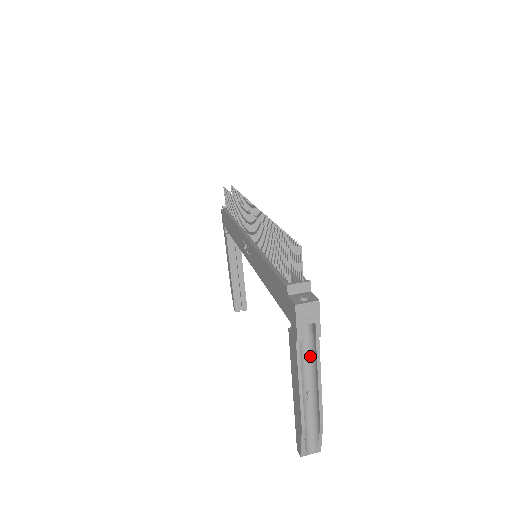
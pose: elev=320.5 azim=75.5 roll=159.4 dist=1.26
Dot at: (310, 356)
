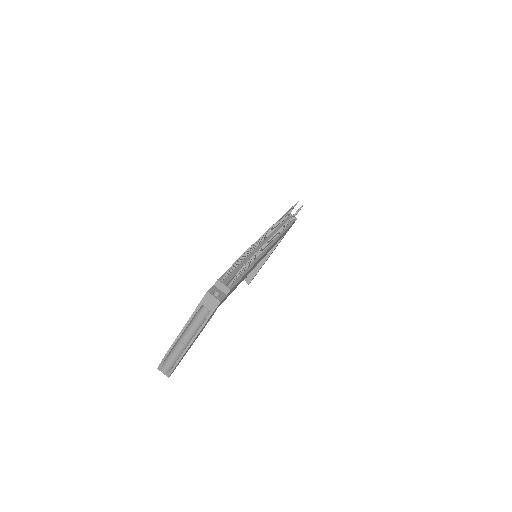
Dot at: (200, 325)
